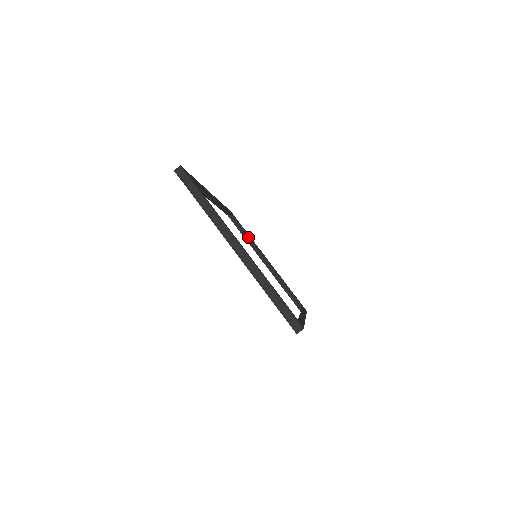
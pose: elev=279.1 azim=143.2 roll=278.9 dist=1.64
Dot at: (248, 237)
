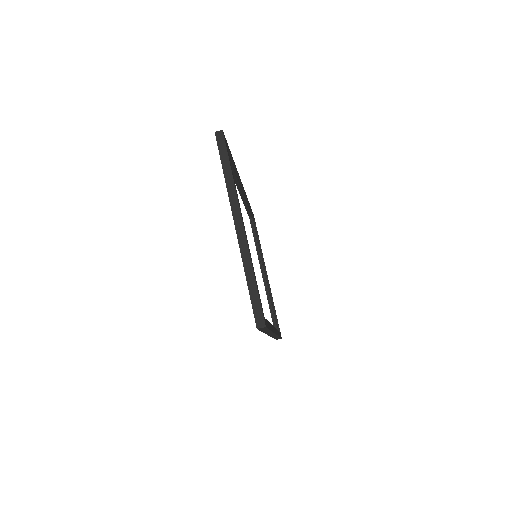
Dot at: (259, 245)
